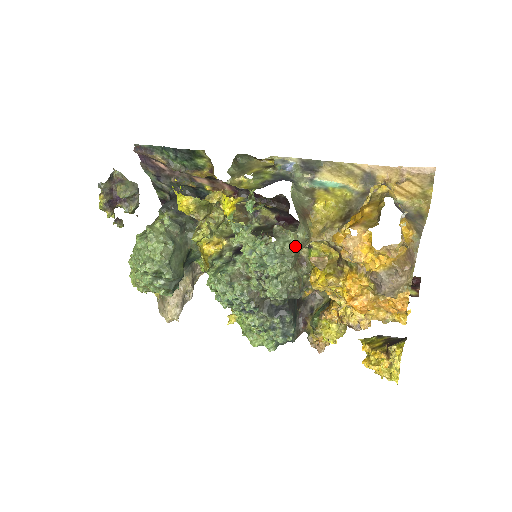
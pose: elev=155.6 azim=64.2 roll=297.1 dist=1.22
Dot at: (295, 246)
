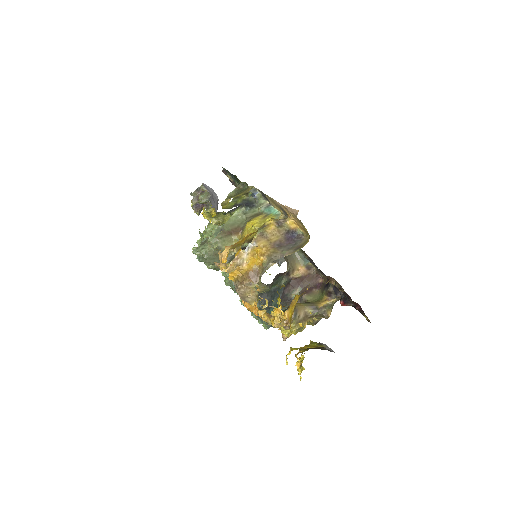
Dot at: (206, 252)
